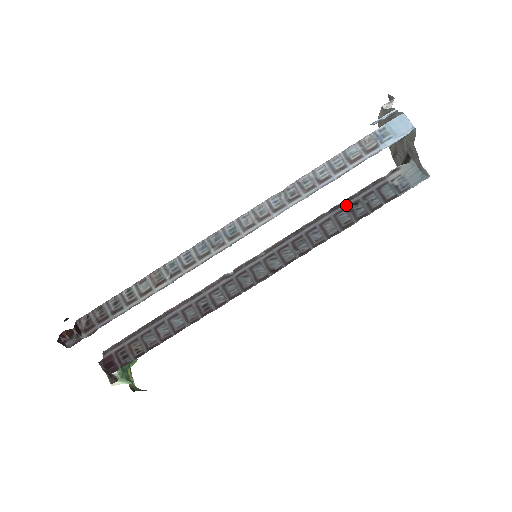
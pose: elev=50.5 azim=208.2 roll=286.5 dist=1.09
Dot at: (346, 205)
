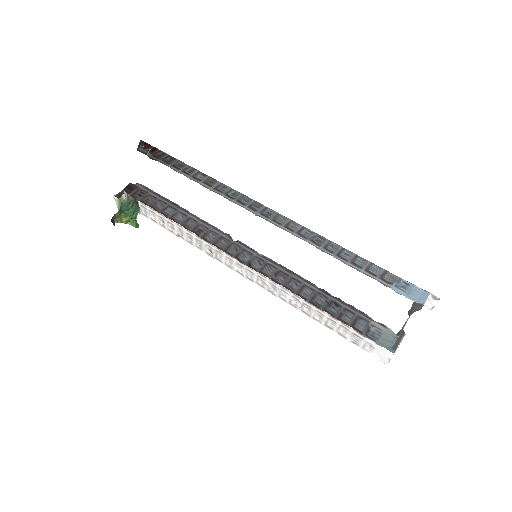
Dot at: (332, 298)
